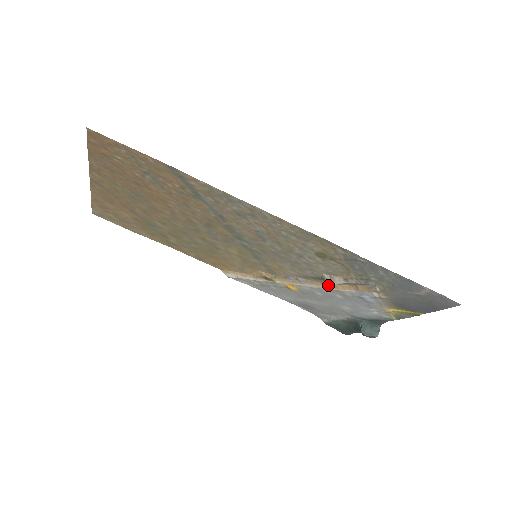
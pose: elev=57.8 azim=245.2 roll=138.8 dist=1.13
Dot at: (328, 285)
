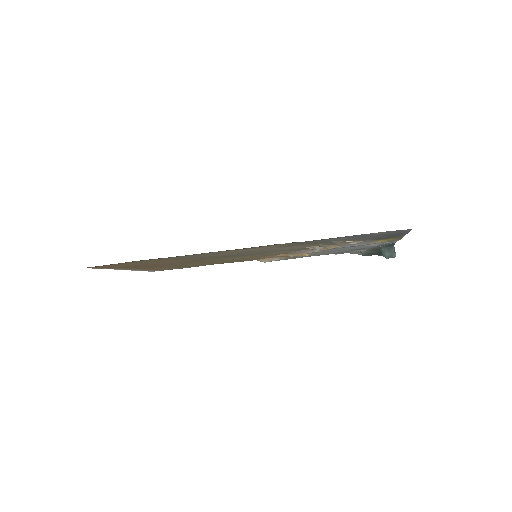
Dot at: occluded
